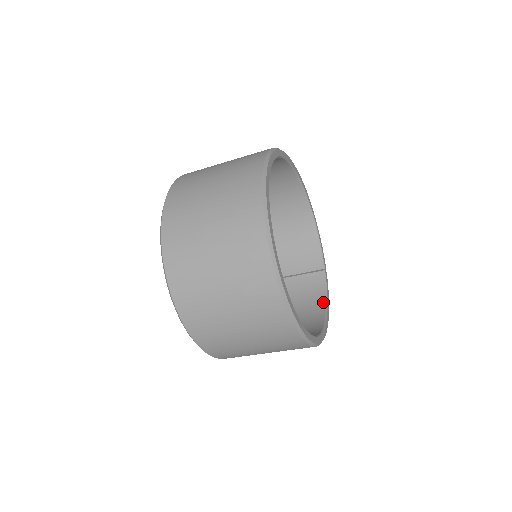
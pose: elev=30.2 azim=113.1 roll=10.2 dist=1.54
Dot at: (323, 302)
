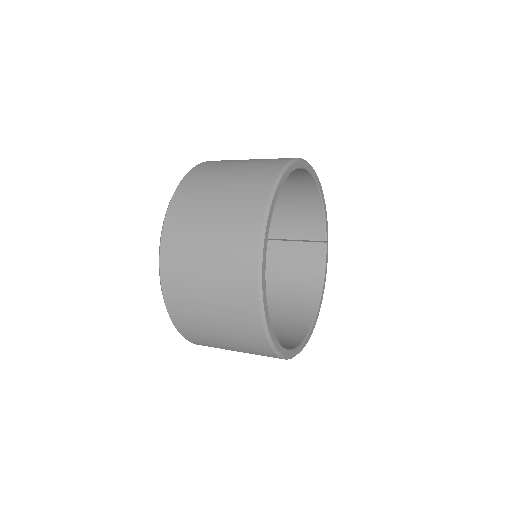
Dot at: (320, 277)
